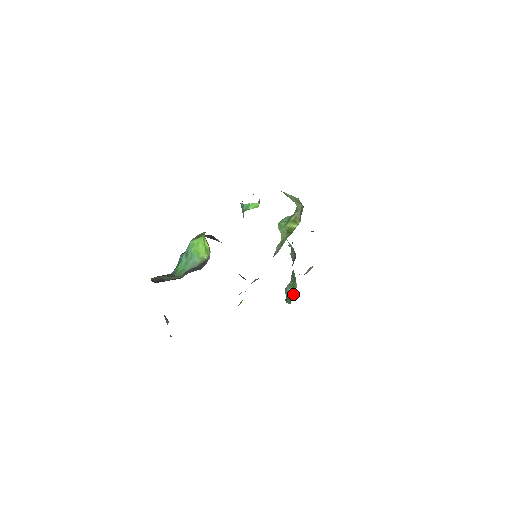
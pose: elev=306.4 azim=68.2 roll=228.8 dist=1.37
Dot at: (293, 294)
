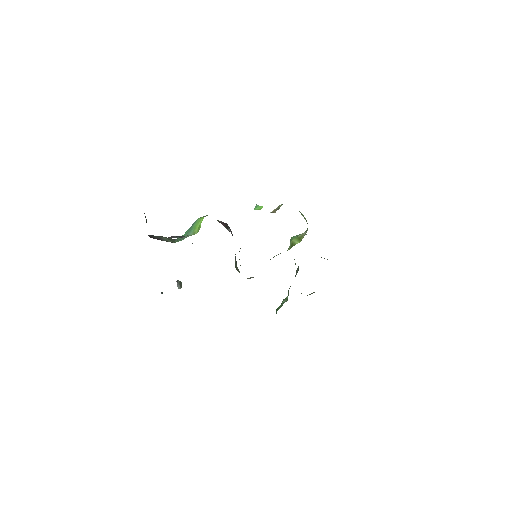
Dot at: (281, 305)
